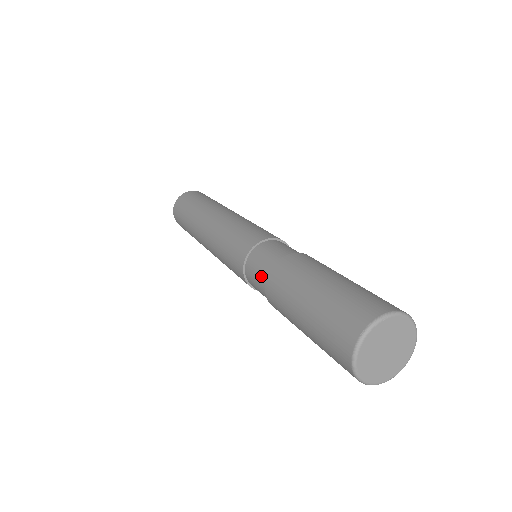
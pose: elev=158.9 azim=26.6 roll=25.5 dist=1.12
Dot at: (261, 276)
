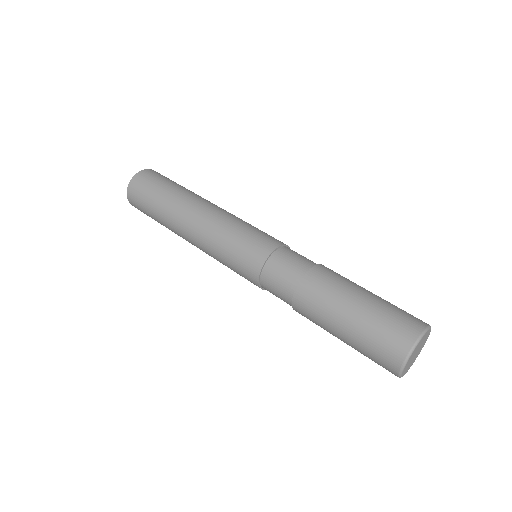
Dot at: (284, 299)
